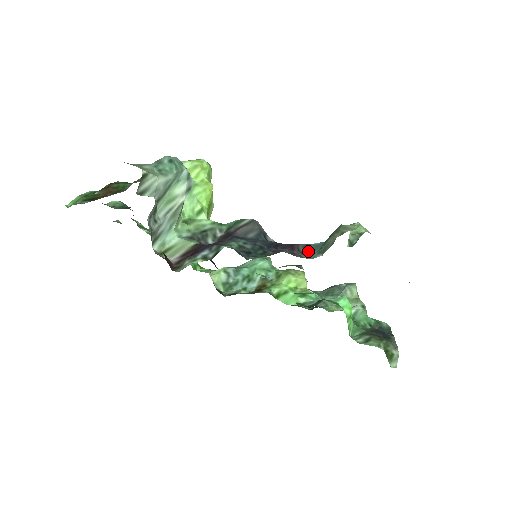
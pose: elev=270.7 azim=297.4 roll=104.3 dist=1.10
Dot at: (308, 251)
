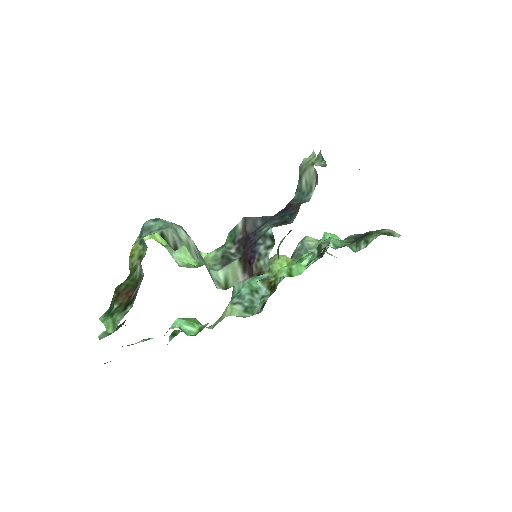
Dot at: occluded
